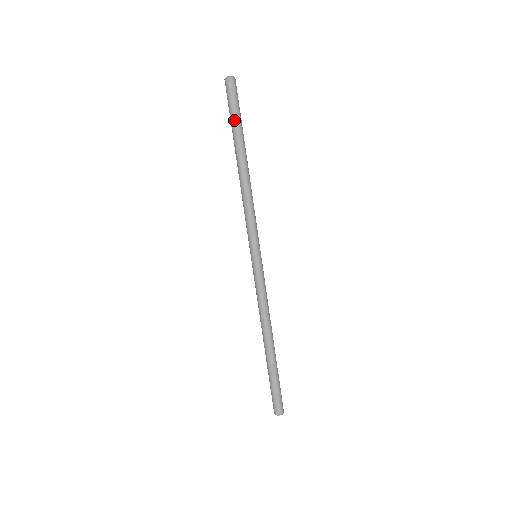
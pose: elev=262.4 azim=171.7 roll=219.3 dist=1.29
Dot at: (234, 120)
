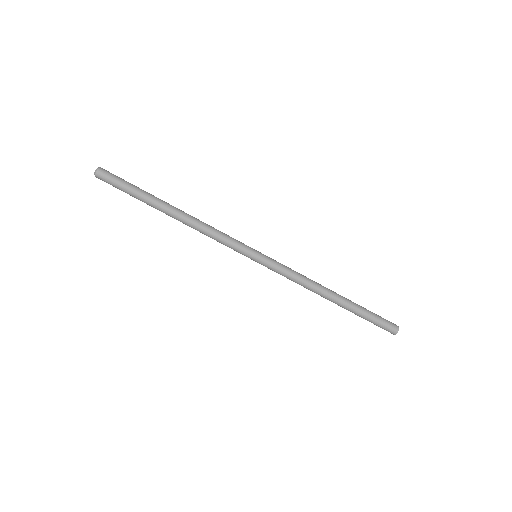
Dot at: (135, 191)
